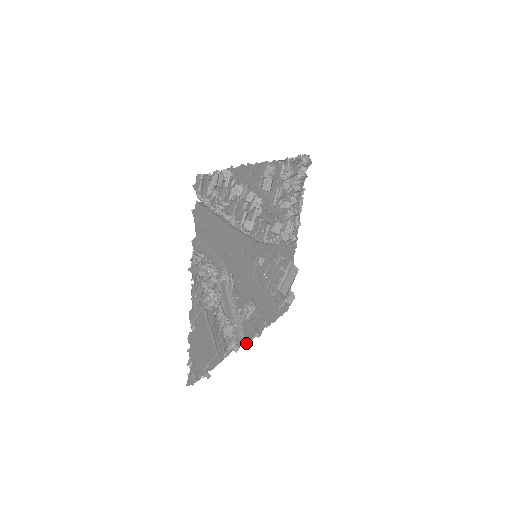
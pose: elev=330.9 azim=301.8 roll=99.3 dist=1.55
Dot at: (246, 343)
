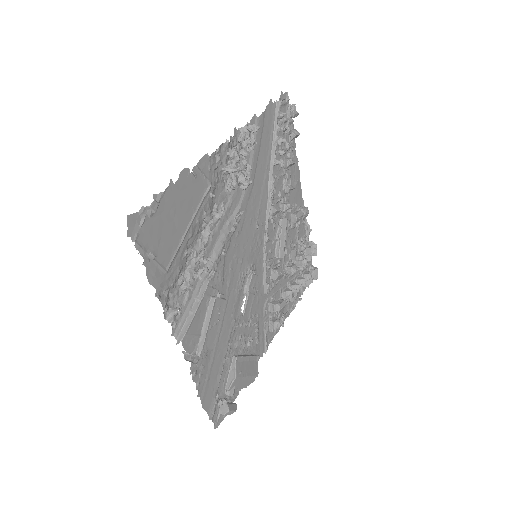
Dot at: (184, 335)
